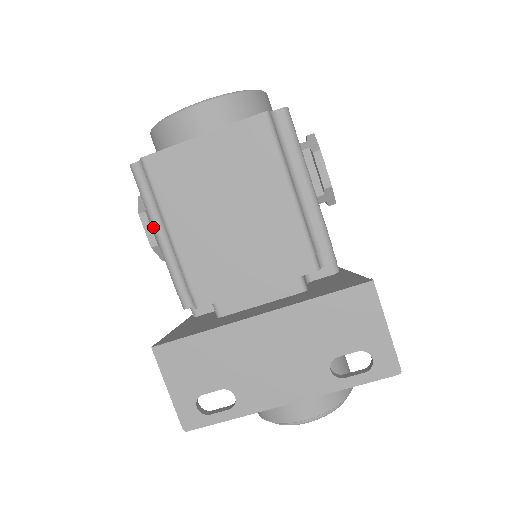
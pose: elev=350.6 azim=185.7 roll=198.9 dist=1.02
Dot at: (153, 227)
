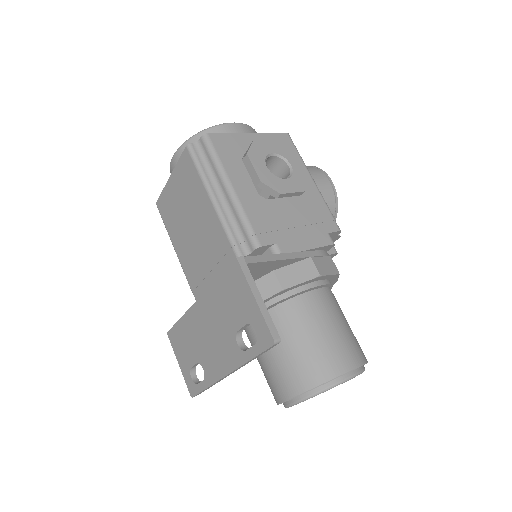
Dot at: occluded
